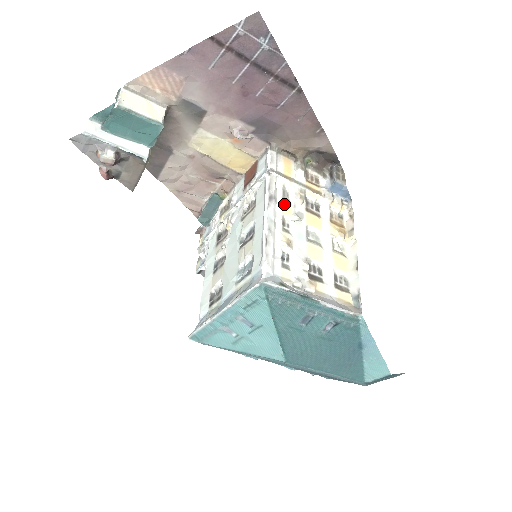
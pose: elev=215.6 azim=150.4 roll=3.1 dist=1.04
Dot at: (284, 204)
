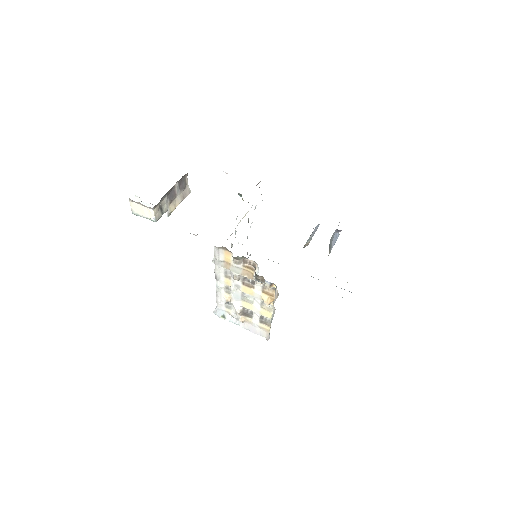
Dot at: (226, 279)
